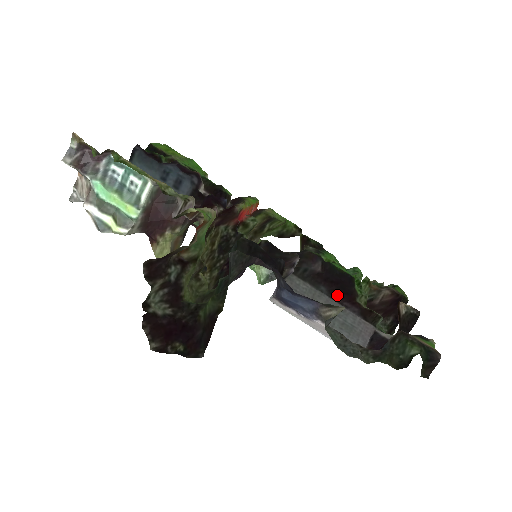
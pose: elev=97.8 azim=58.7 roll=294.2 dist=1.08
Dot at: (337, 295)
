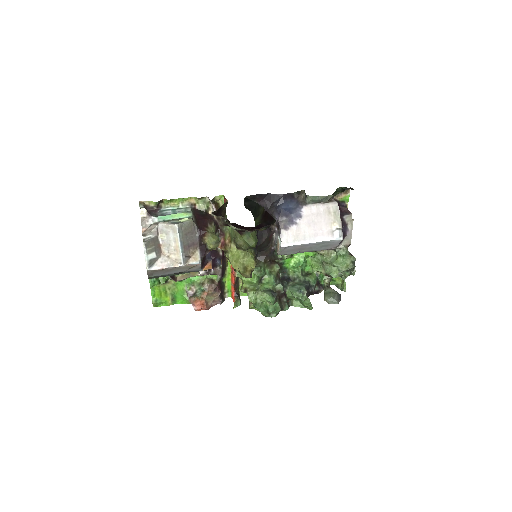
Dot at: occluded
